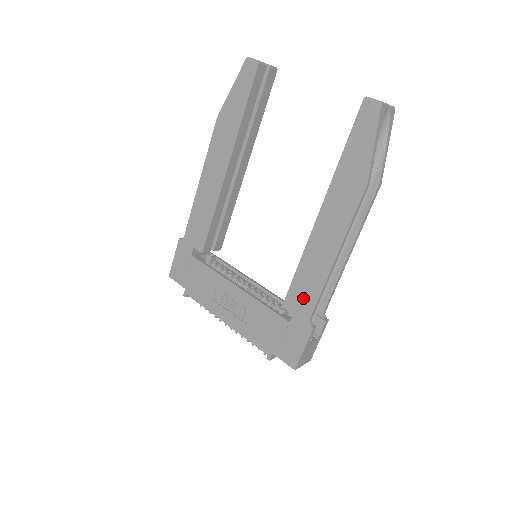
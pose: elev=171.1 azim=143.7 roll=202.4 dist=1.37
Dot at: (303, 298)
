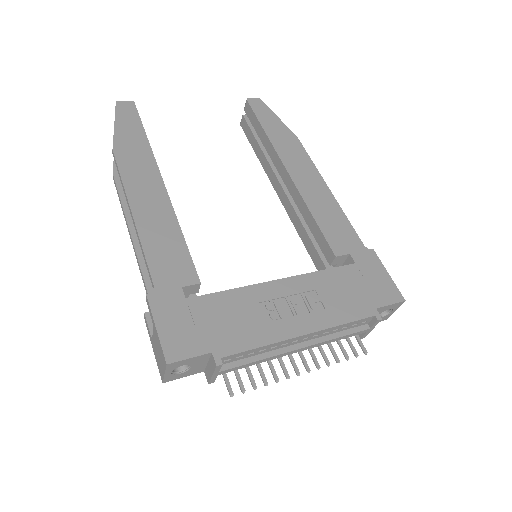
Dot at: (342, 234)
